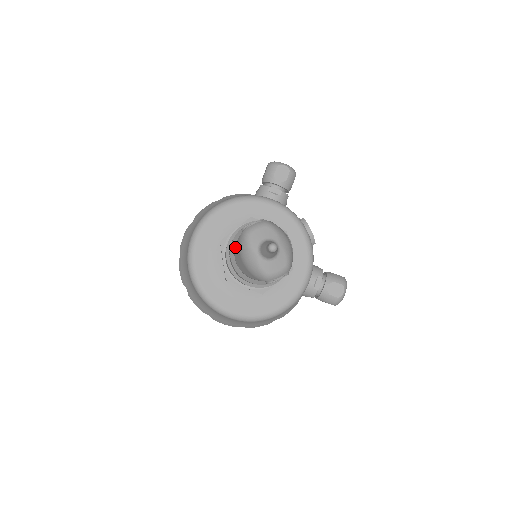
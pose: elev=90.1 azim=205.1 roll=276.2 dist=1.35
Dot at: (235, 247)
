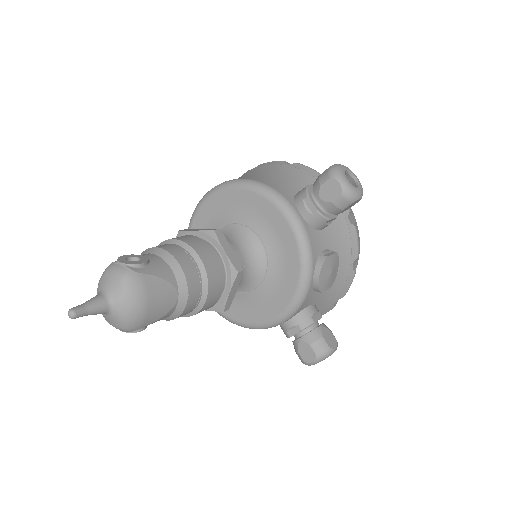
Dot at: occluded
